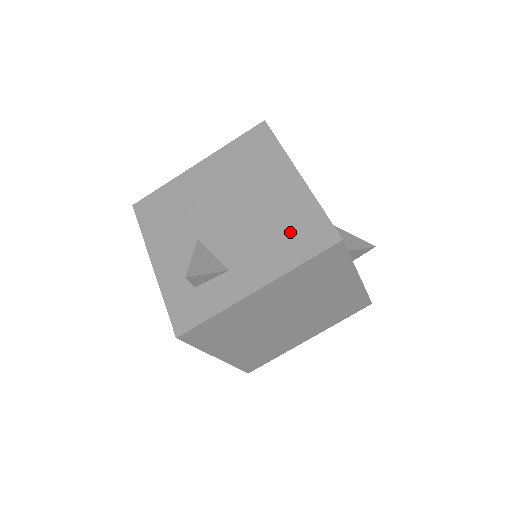
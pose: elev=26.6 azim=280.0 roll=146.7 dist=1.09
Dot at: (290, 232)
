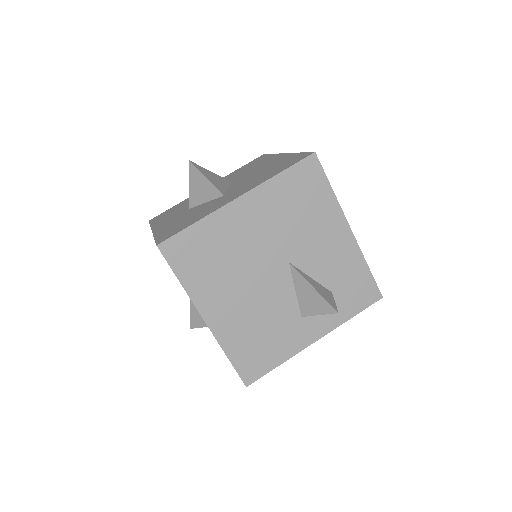
Dot at: occluded
